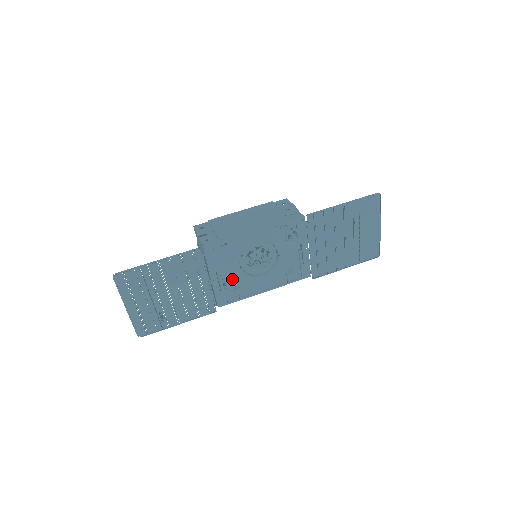
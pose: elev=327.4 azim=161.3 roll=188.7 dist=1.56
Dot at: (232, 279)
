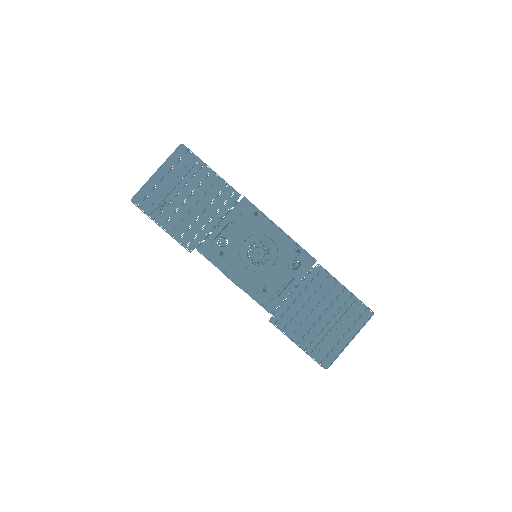
Dot at: (230, 241)
